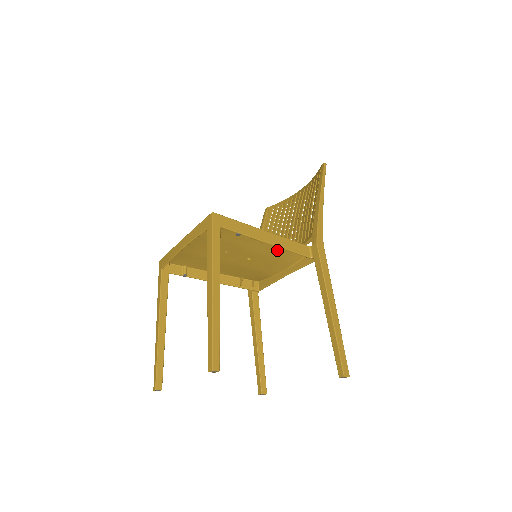
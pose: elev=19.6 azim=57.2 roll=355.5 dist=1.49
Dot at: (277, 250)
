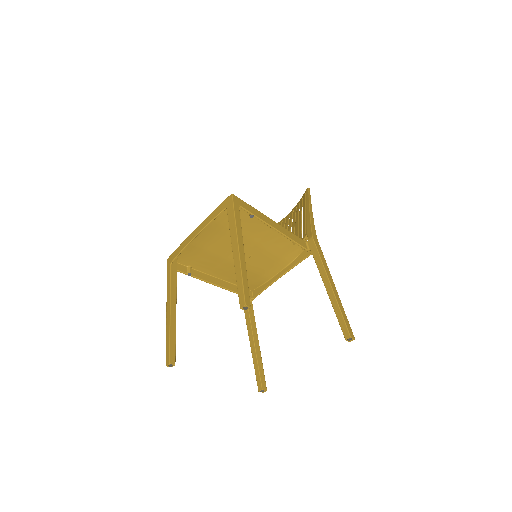
Dot at: (278, 245)
